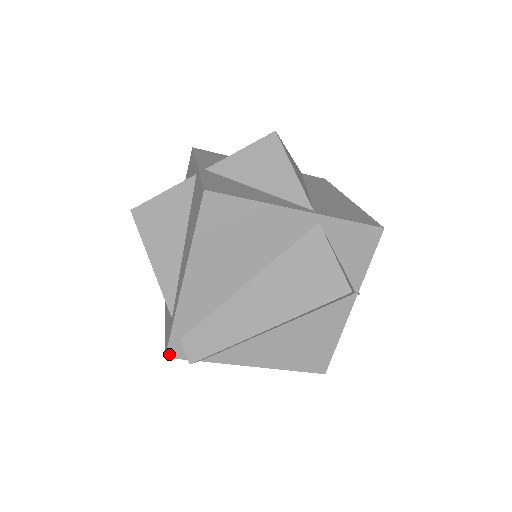
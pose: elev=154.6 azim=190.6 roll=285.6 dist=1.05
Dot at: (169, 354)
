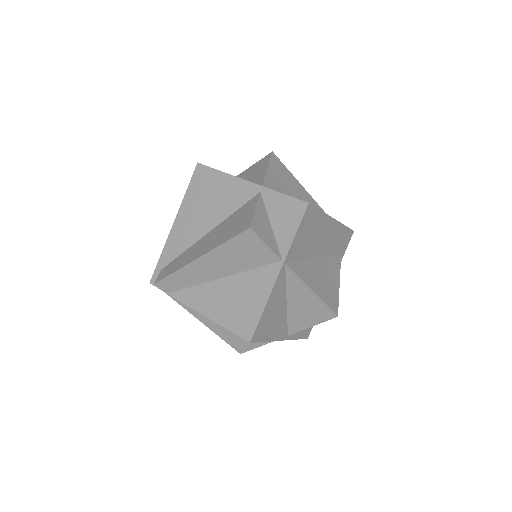
Dot at: (152, 281)
